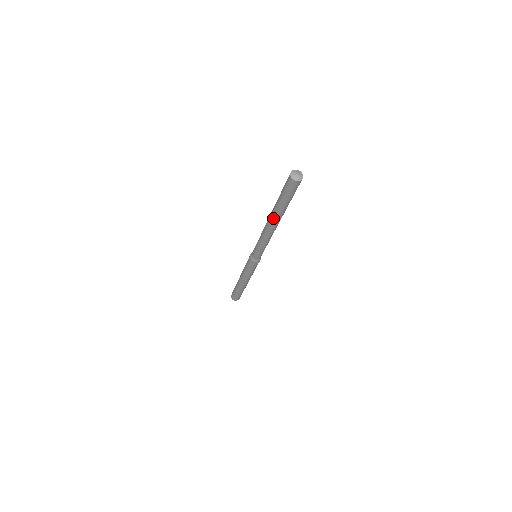
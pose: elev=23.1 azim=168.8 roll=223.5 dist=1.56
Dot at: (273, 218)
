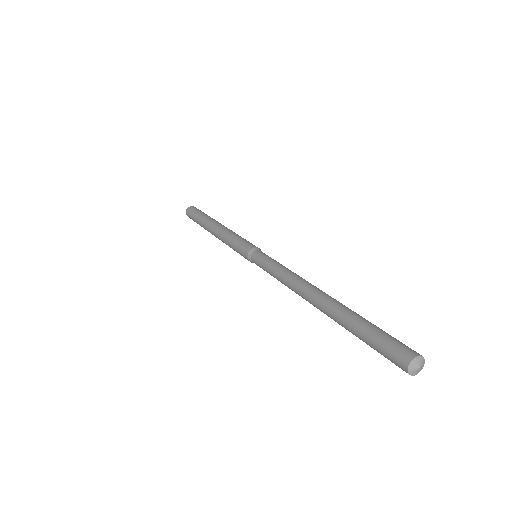
Dot at: occluded
